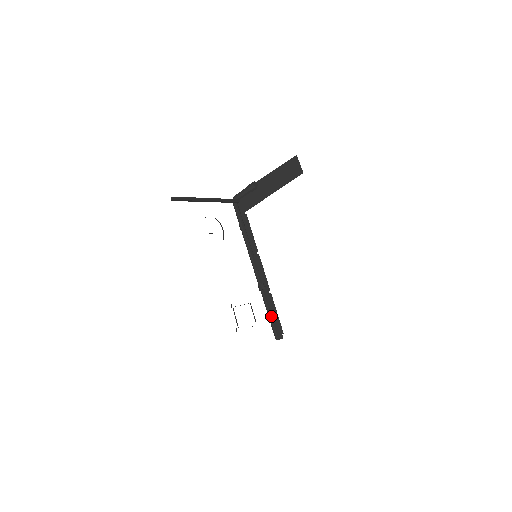
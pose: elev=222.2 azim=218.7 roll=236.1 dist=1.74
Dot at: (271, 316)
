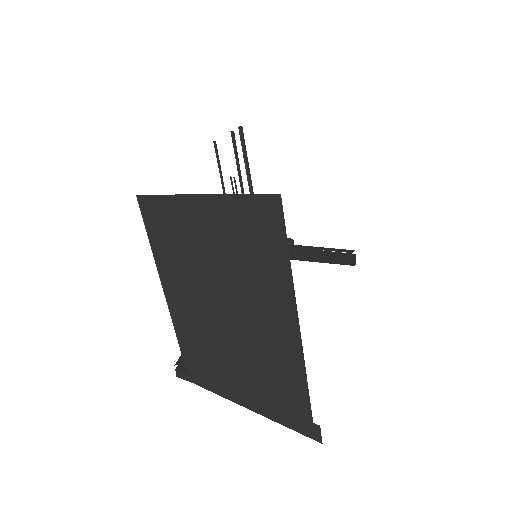
Dot at: occluded
